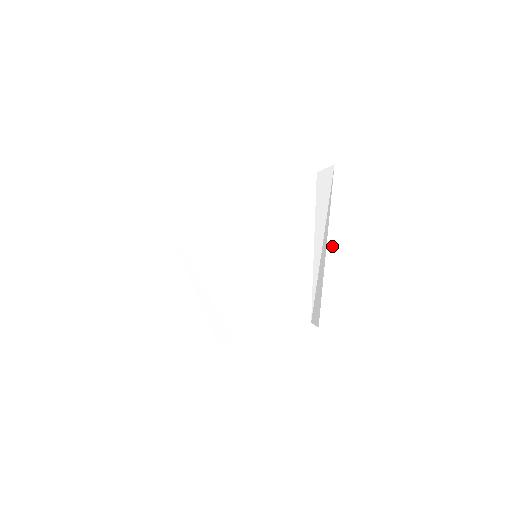
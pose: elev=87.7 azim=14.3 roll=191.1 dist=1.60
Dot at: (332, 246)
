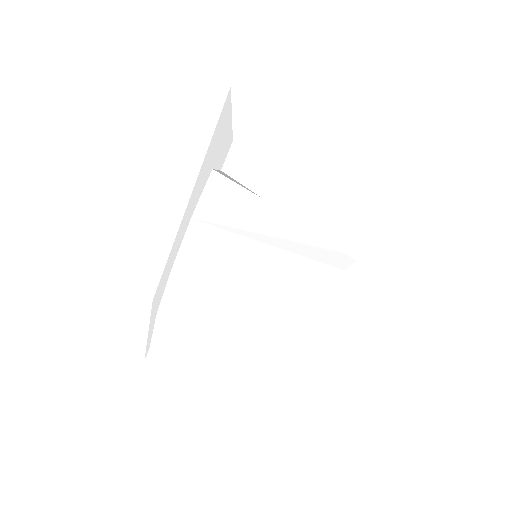
Dot at: (312, 223)
